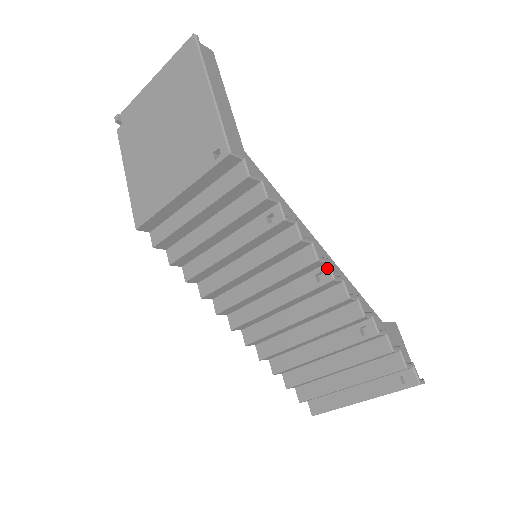
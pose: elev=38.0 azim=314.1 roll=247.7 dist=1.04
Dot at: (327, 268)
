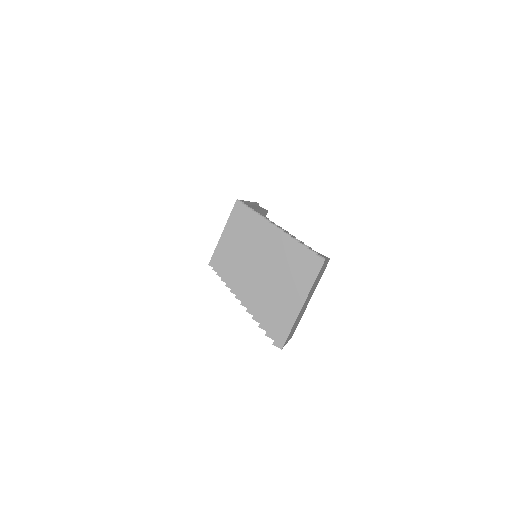
Dot at: occluded
